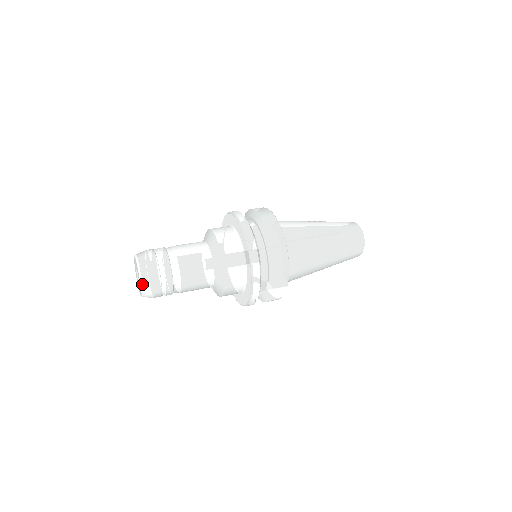
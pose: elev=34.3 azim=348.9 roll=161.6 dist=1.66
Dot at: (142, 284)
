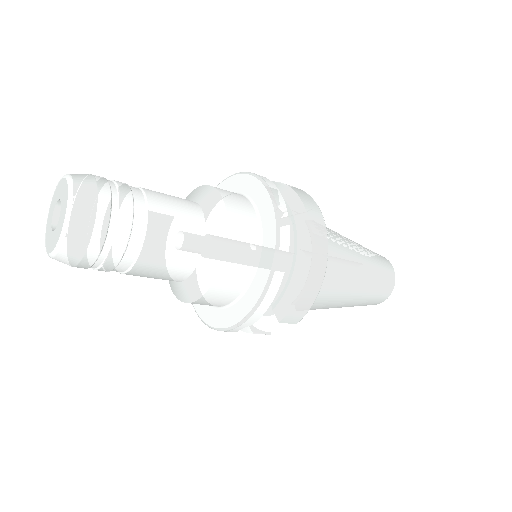
Dot at: (64, 236)
